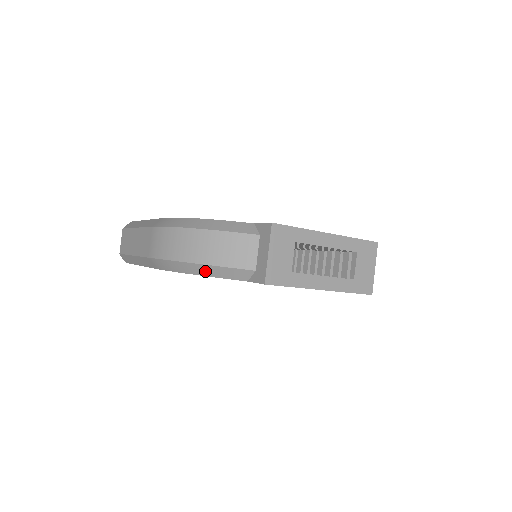
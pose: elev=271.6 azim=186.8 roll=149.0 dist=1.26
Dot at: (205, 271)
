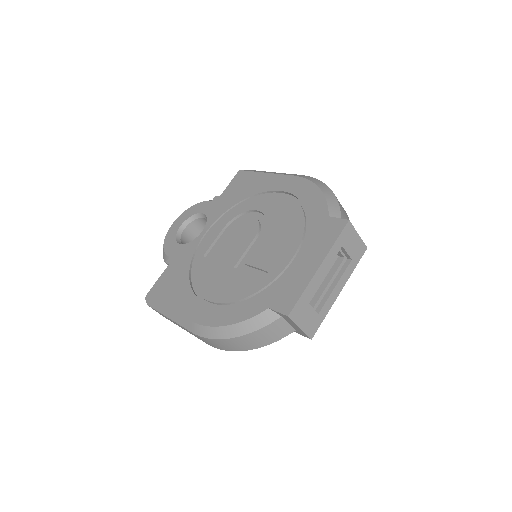
Dot at: occluded
